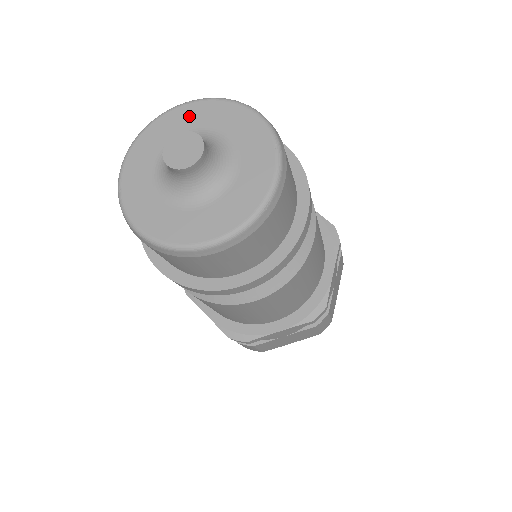
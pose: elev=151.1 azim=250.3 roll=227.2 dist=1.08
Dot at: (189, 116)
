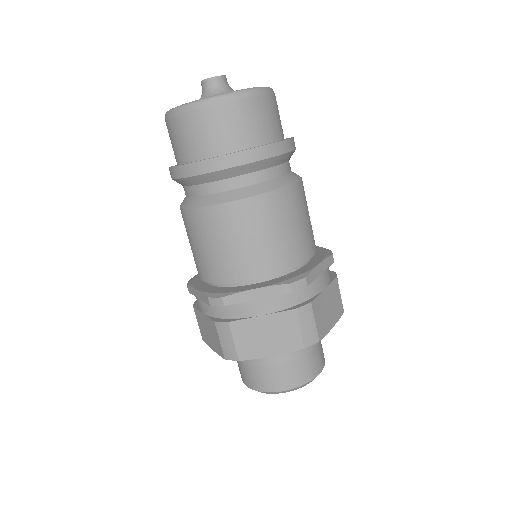
Dot at: occluded
